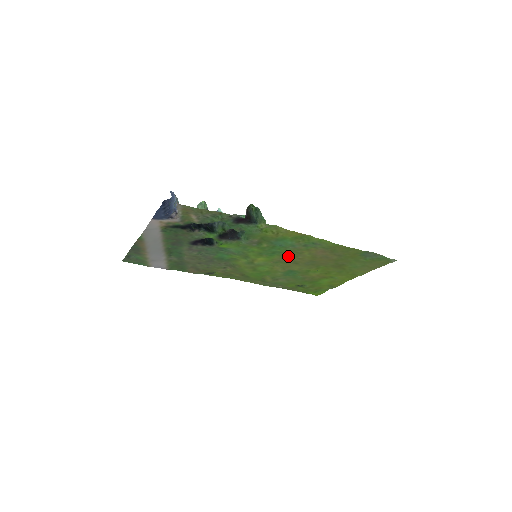
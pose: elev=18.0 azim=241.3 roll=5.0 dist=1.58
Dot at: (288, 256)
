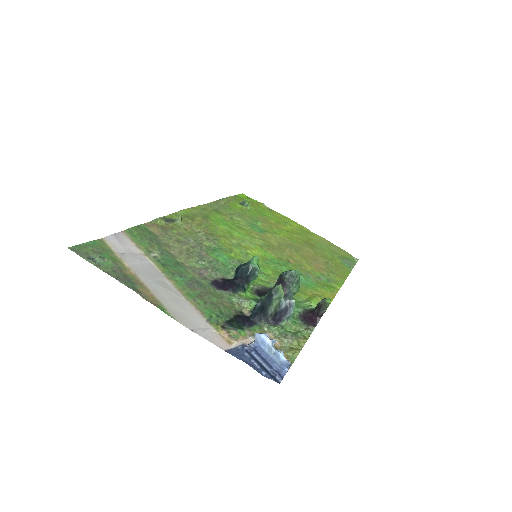
Dot at: (286, 258)
